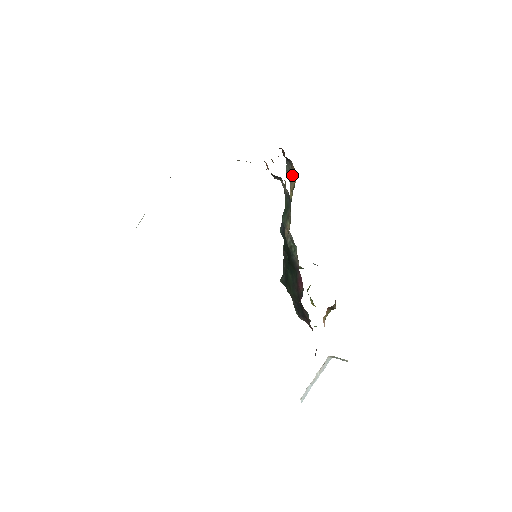
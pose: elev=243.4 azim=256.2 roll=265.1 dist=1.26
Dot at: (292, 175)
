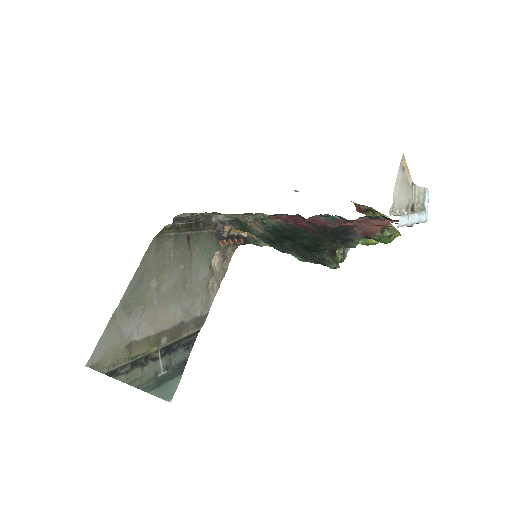
Dot at: (257, 239)
